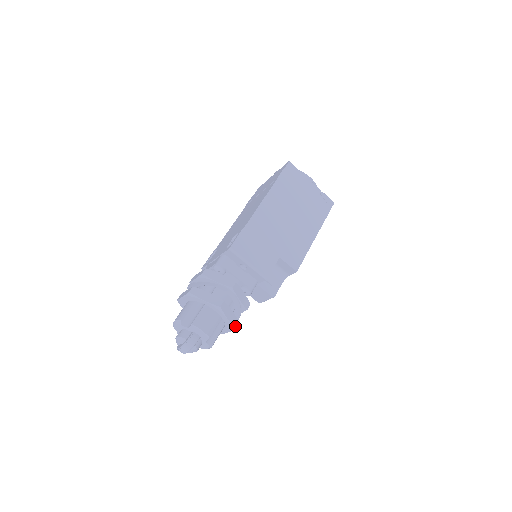
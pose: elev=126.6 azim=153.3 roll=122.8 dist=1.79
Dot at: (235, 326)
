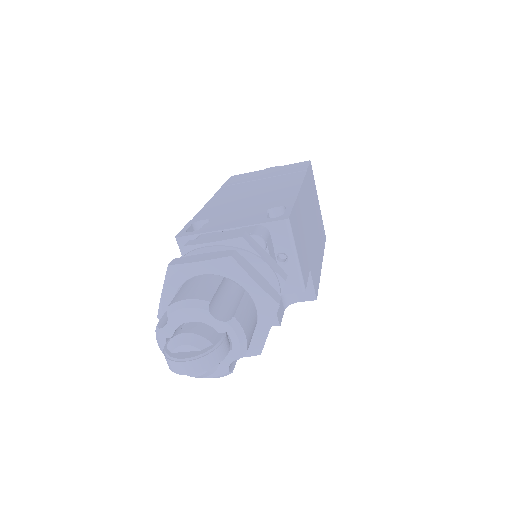
Dot at: (262, 349)
